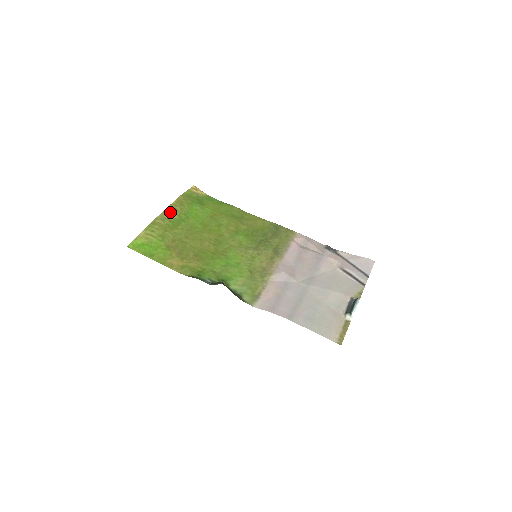
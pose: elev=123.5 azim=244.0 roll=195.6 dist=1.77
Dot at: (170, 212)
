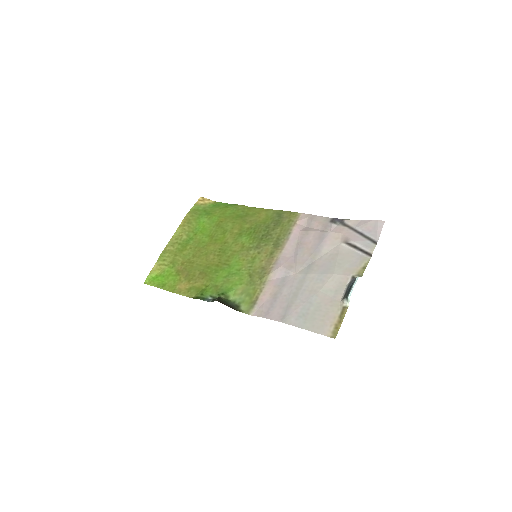
Dot at: (179, 235)
